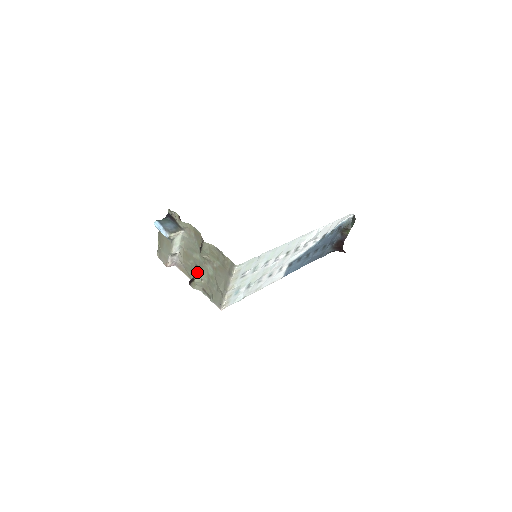
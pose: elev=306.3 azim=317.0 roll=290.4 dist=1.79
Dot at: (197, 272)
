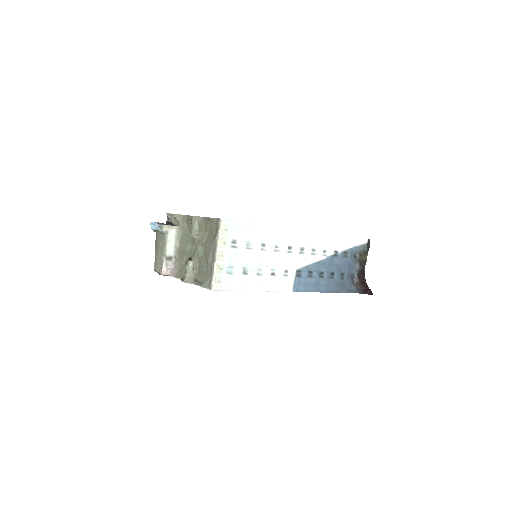
Dot at: (188, 260)
